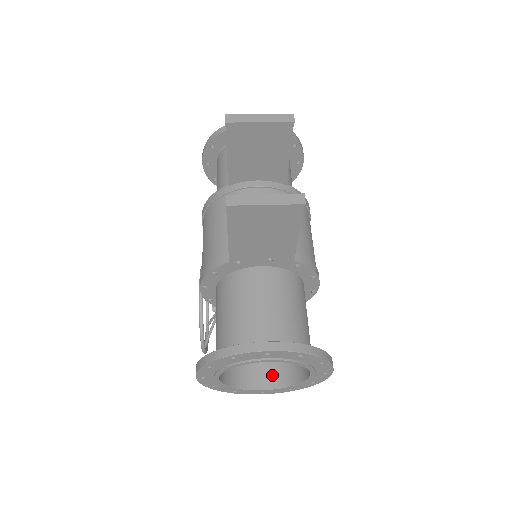
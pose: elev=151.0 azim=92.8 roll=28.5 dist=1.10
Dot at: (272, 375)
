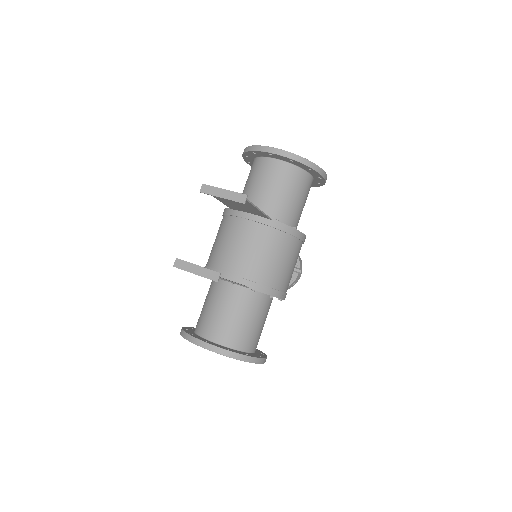
Dot at: occluded
